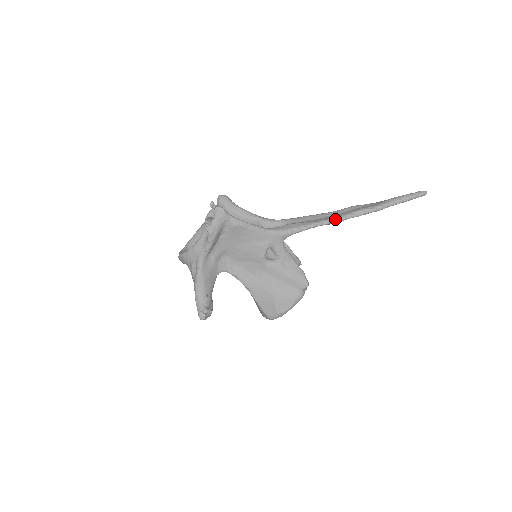
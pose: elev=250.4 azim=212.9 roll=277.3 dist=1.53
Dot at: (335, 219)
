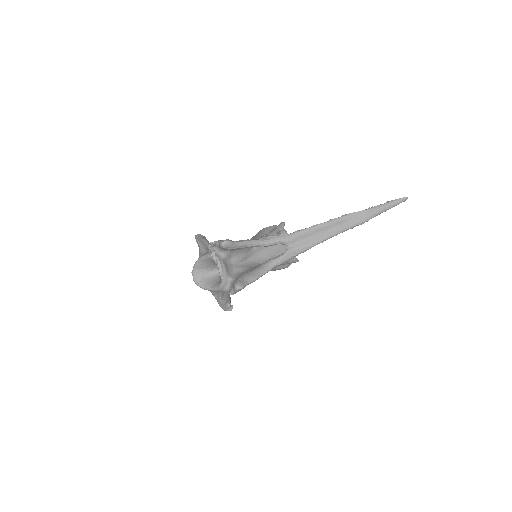
Dot at: occluded
